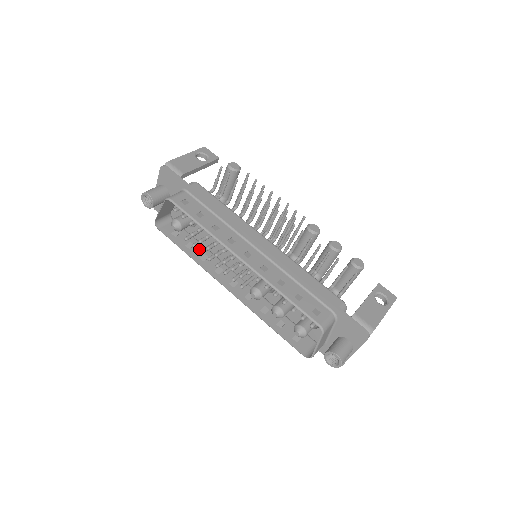
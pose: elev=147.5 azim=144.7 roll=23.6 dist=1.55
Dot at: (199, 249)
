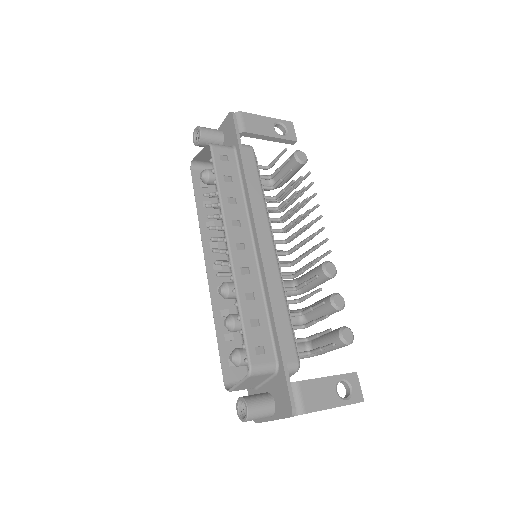
Dot at: (213, 213)
